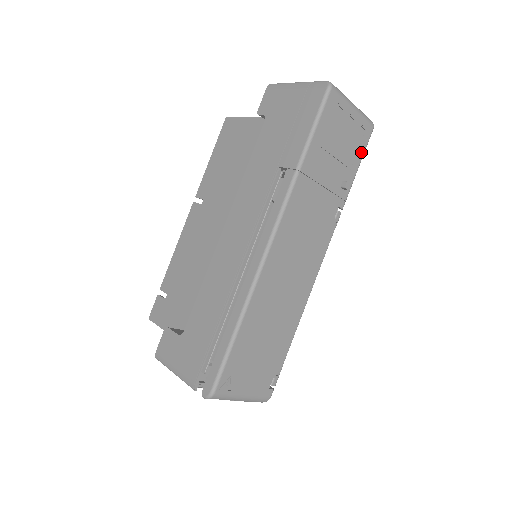
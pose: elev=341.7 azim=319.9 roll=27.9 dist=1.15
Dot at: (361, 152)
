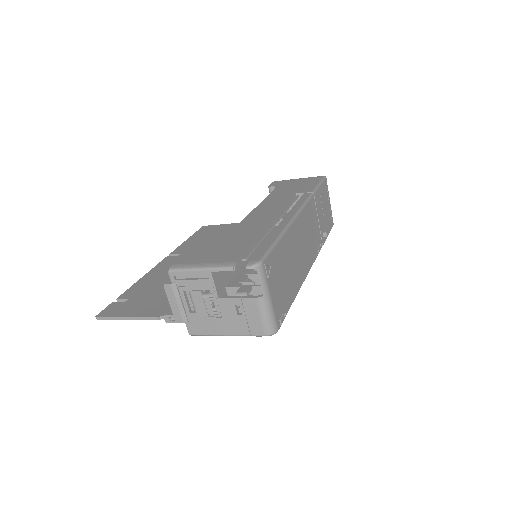
Dot at: (329, 229)
